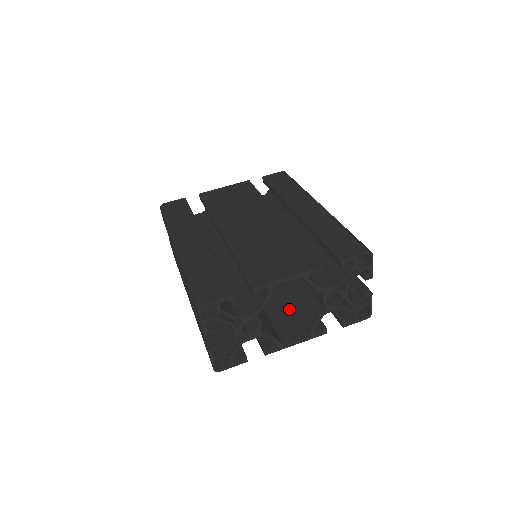
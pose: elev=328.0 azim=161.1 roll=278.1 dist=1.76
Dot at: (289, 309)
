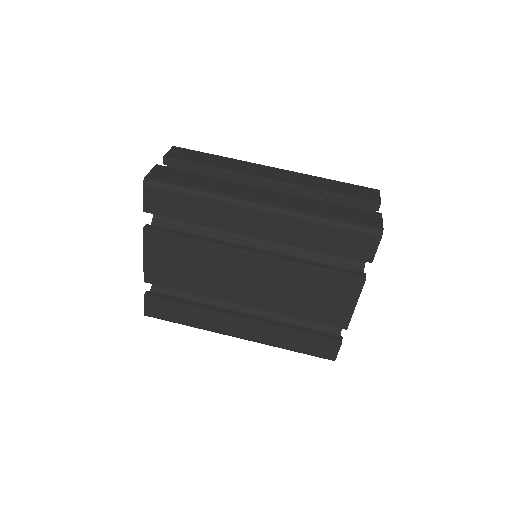
Dot at: occluded
